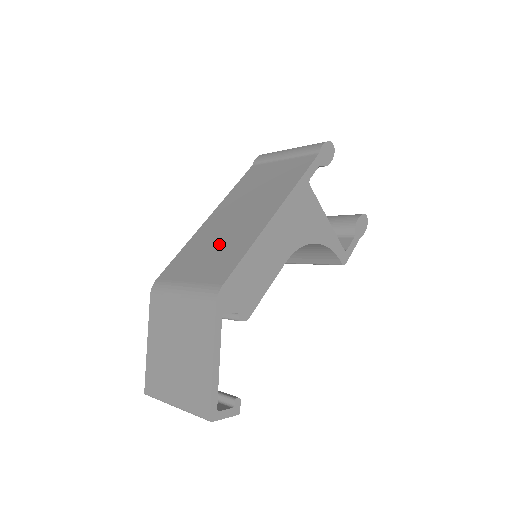
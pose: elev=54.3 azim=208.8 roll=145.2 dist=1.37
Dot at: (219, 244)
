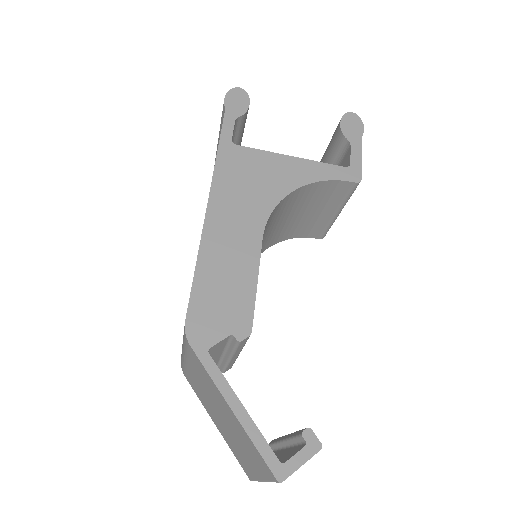
Dot at: occluded
